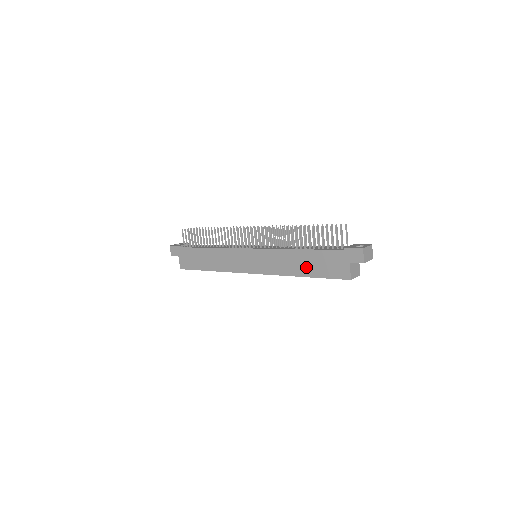
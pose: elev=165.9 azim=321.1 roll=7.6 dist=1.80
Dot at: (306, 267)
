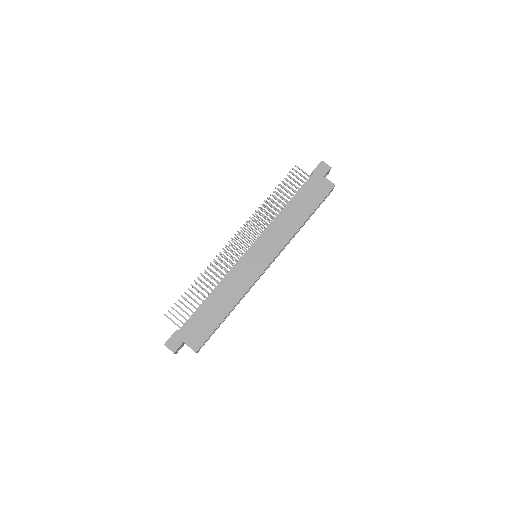
Dot at: (302, 210)
